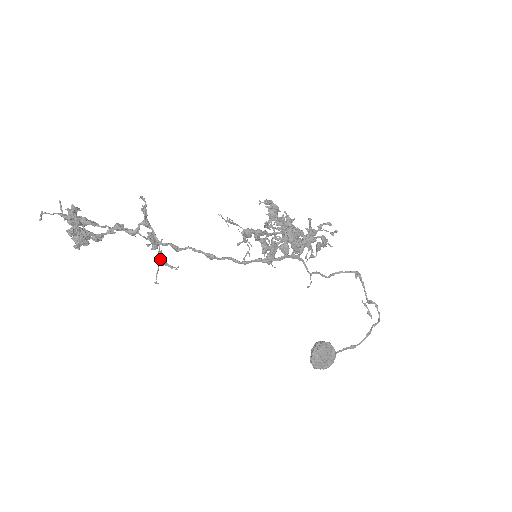
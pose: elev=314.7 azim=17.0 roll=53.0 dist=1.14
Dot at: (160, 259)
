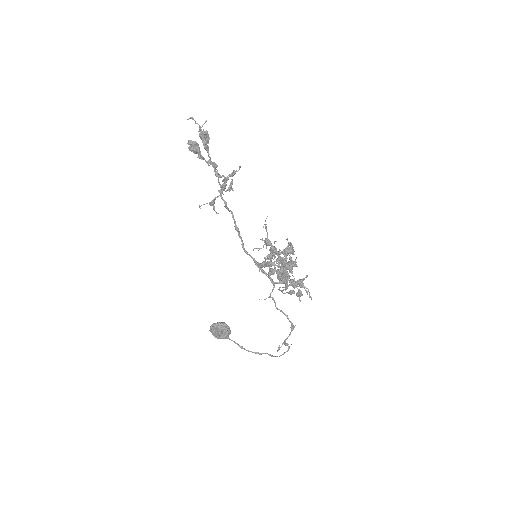
Dot at: (211, 201)
